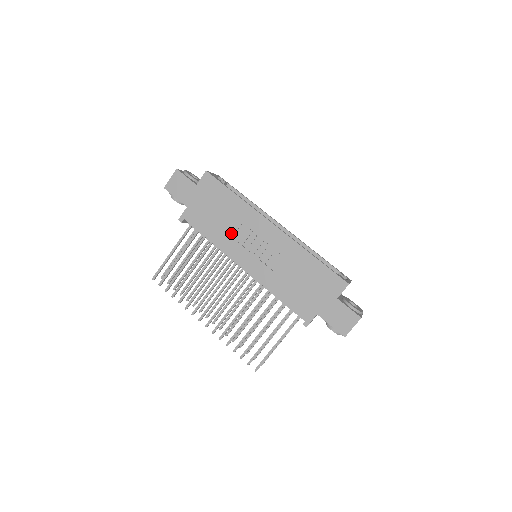
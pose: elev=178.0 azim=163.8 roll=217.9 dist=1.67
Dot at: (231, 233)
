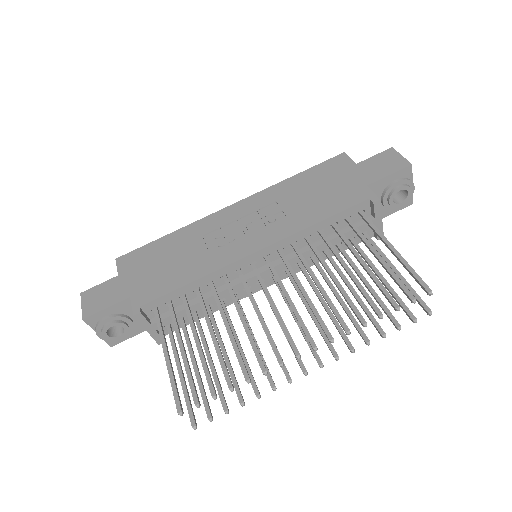
Dot at: (204, 253)
